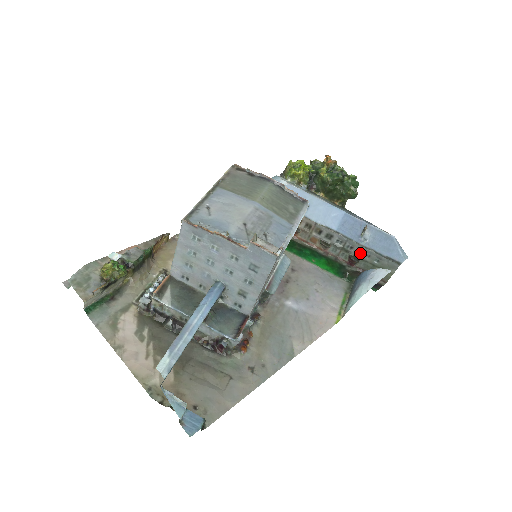
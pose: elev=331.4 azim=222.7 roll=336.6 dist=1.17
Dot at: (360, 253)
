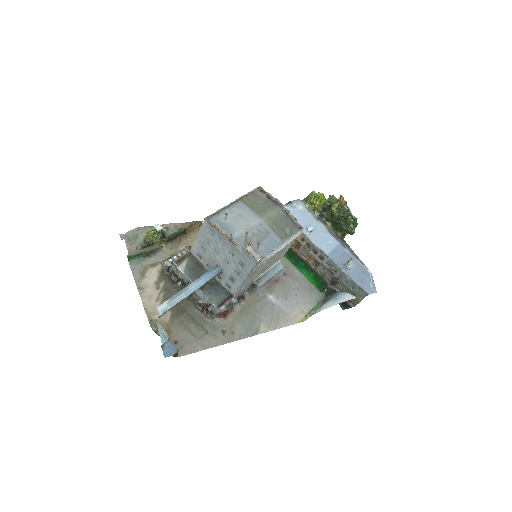
Dot at: (341, 277)
